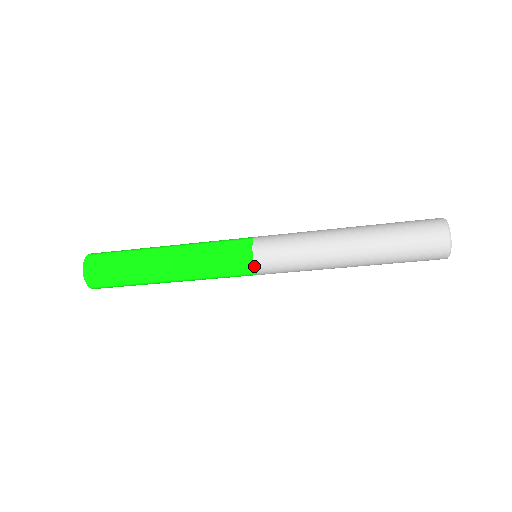
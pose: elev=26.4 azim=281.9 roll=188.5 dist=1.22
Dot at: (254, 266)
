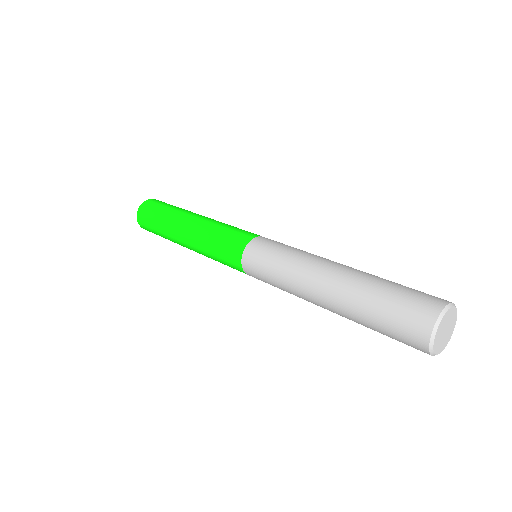
Dot at: (242, 268)
